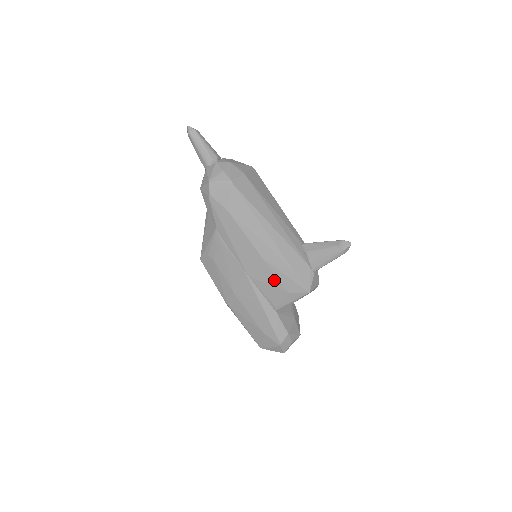
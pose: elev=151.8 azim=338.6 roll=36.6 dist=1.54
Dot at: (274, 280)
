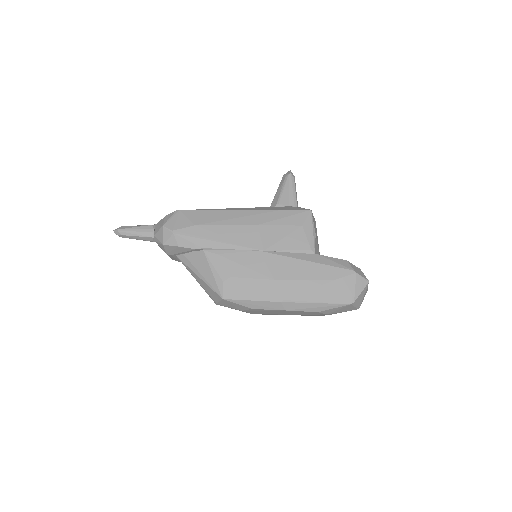
Dot at: (282, 230)
